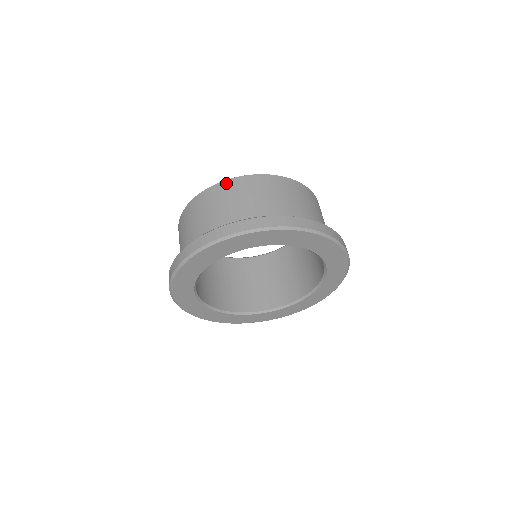
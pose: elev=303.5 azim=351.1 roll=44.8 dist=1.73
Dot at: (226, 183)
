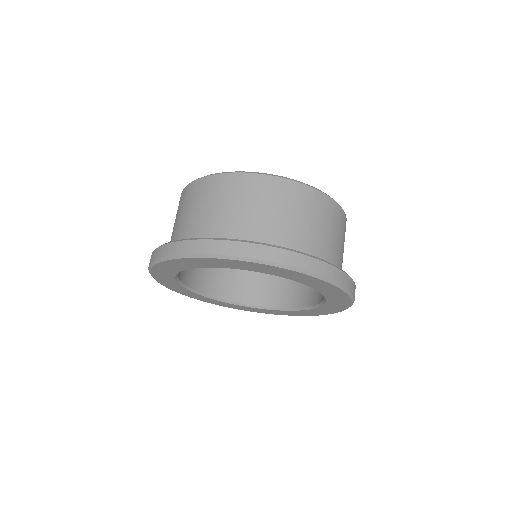
Dot at: (318, 194)
